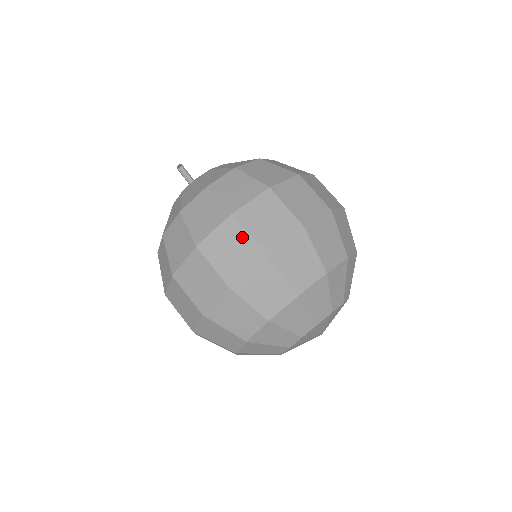
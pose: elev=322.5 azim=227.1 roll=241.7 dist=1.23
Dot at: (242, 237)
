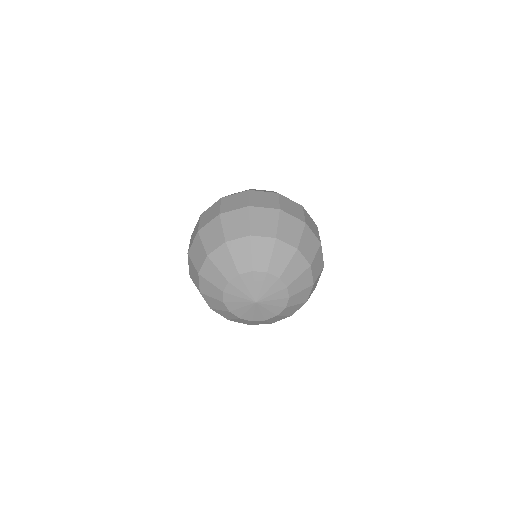
Dot at: (217, 207)
